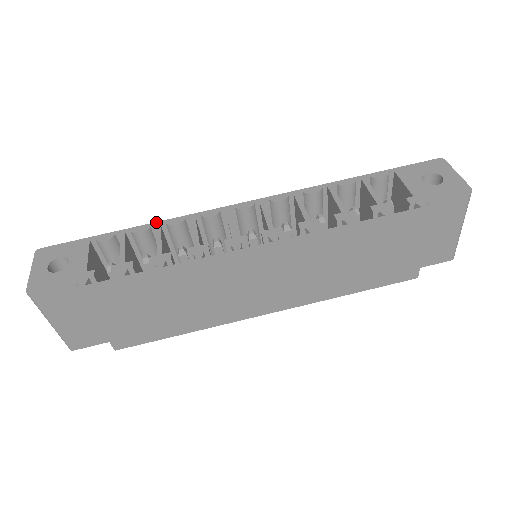
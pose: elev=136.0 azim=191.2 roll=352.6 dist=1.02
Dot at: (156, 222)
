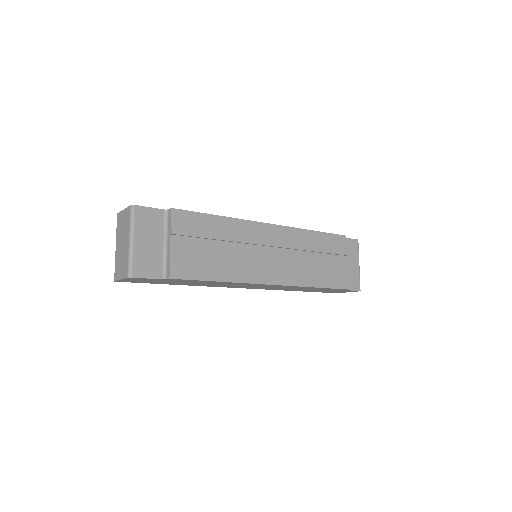
Dot at: occluded
